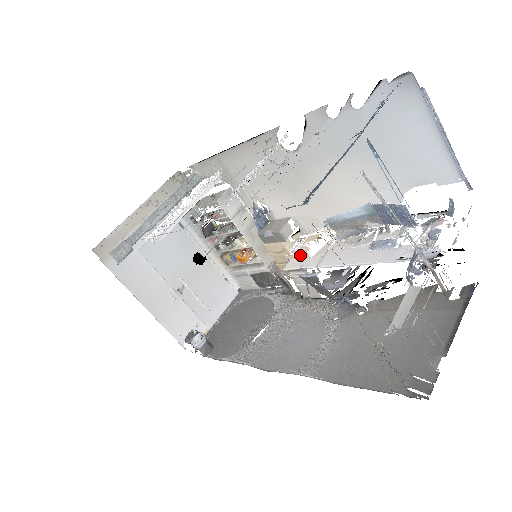
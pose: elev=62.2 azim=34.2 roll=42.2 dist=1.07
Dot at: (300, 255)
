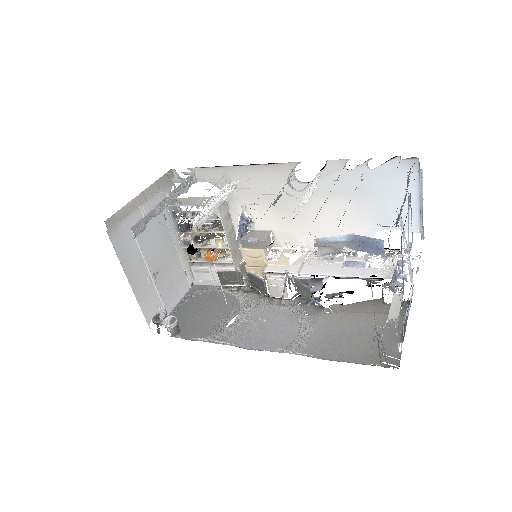
Dot at: (280, 262)
